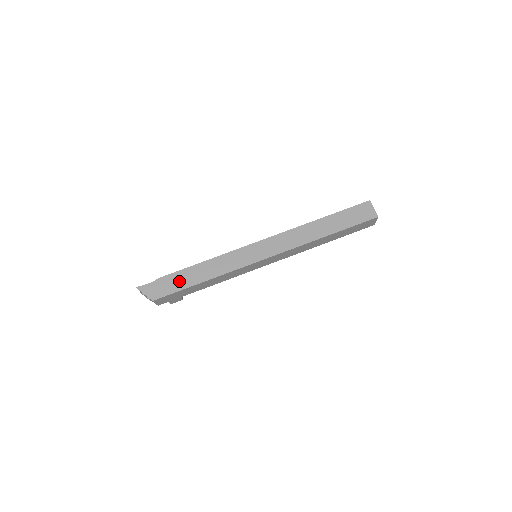
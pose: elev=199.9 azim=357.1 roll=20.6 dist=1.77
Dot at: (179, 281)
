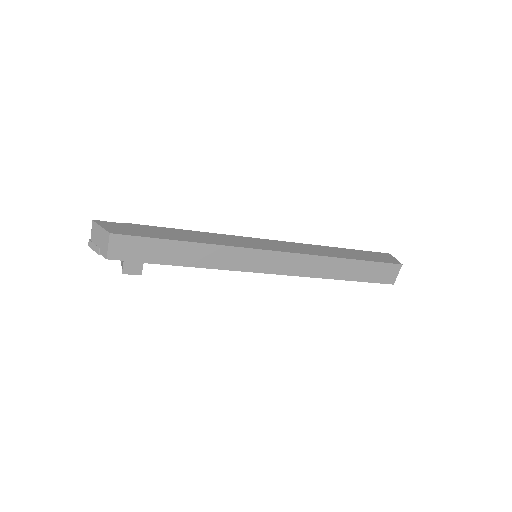
Dot at: (154, 232)
